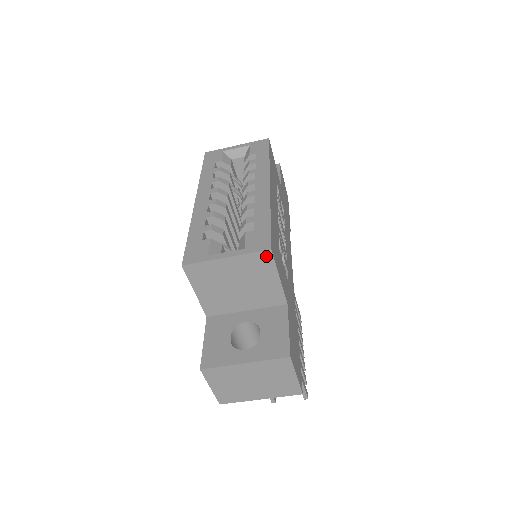
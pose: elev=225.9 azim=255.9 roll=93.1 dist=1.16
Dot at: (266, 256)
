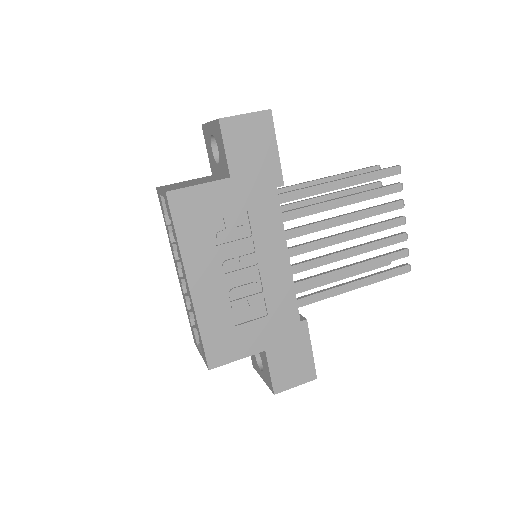
Dot at: (213, 366)
